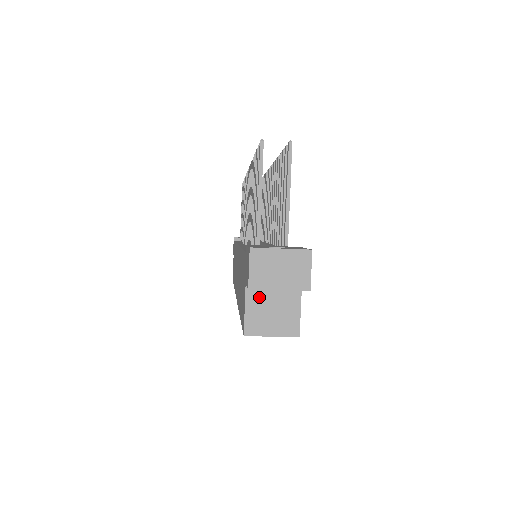
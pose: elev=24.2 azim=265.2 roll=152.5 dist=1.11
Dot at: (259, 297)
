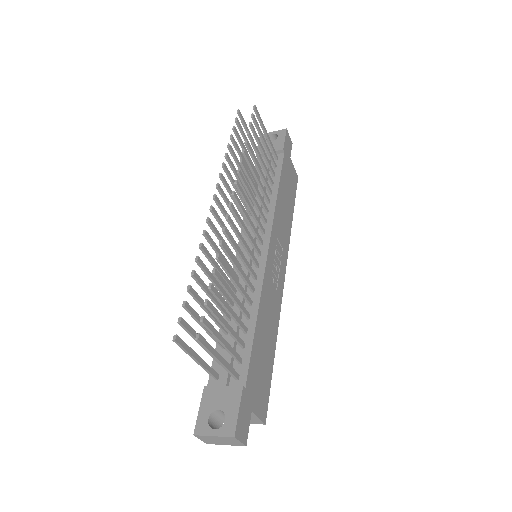
Dot at: occluded
